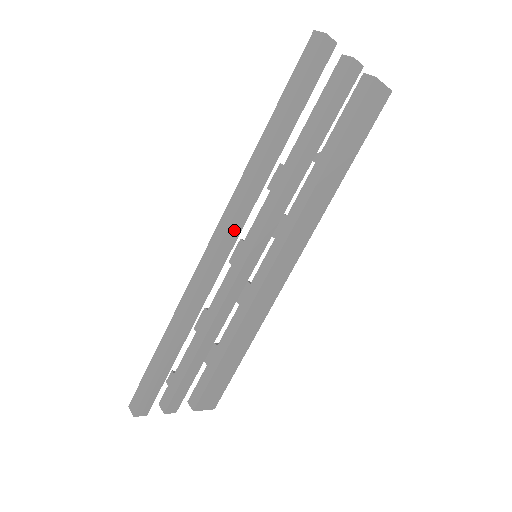
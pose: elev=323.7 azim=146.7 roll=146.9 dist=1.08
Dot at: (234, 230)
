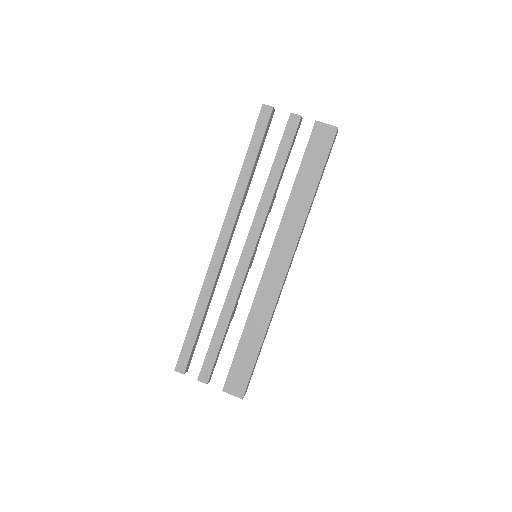
Dot at: (227, 229)
